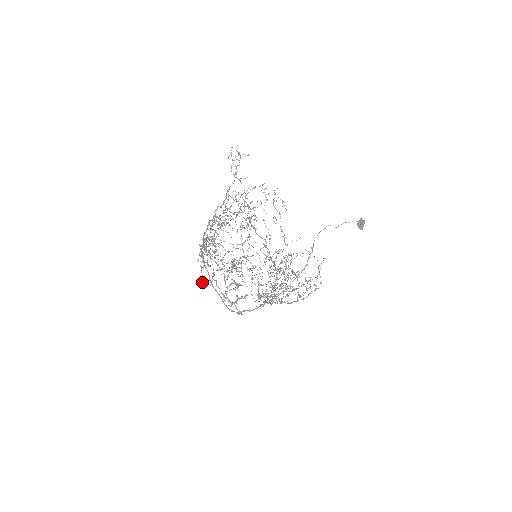
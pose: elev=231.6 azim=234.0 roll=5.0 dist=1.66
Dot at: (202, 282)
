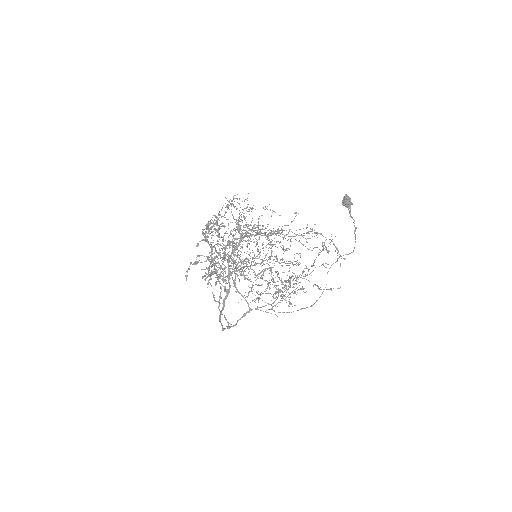
Dot at: occluded
